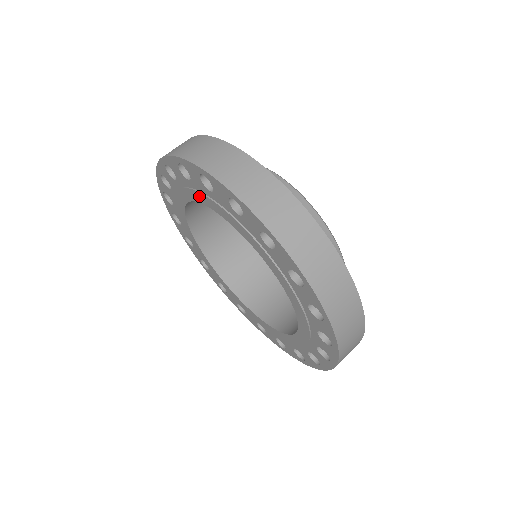
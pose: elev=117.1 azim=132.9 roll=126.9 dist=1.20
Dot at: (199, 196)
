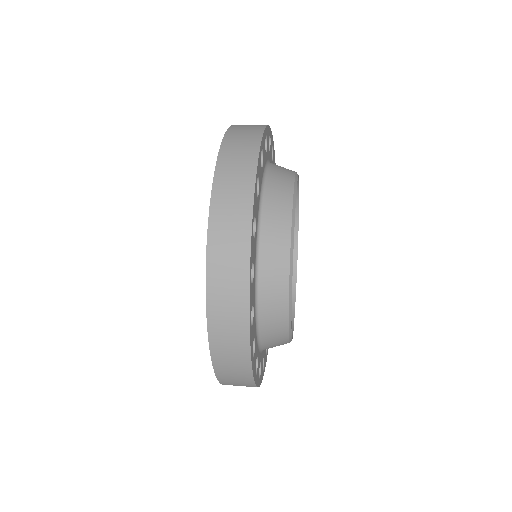
Dot at: occluded
